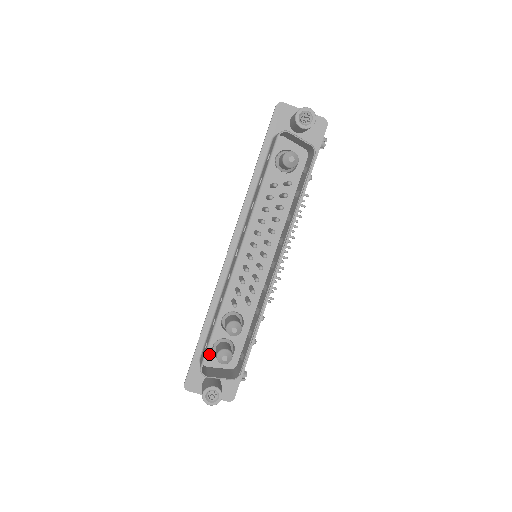
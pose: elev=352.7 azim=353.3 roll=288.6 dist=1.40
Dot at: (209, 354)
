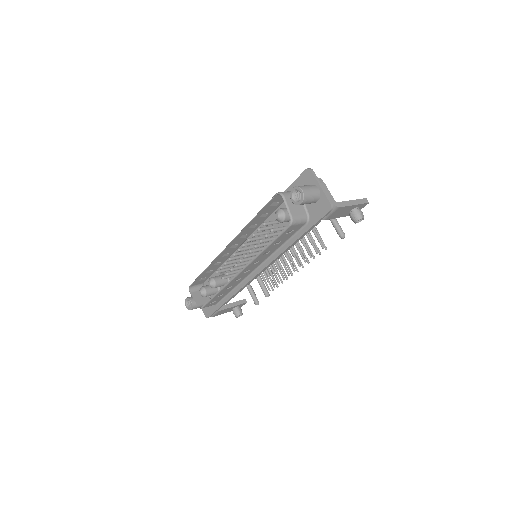
Dot at: occluded
